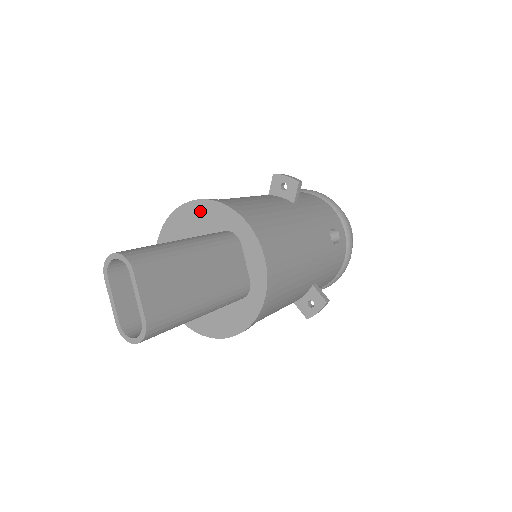
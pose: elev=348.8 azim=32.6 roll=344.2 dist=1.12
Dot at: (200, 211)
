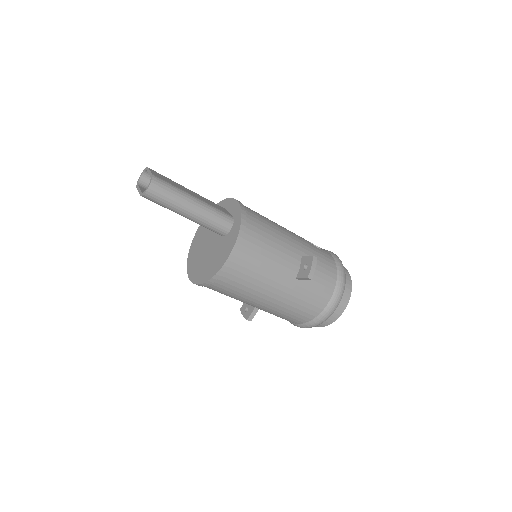
Dot at: occluded
